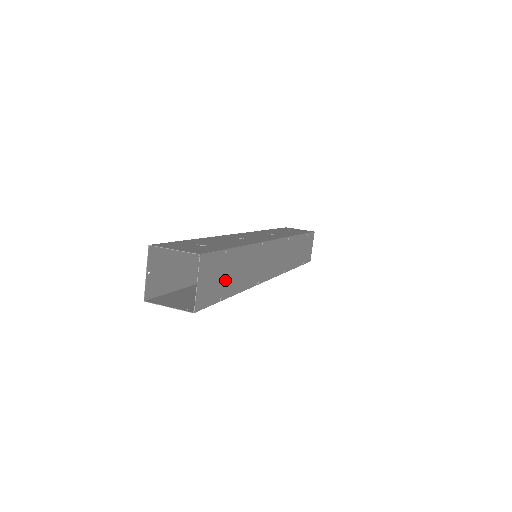
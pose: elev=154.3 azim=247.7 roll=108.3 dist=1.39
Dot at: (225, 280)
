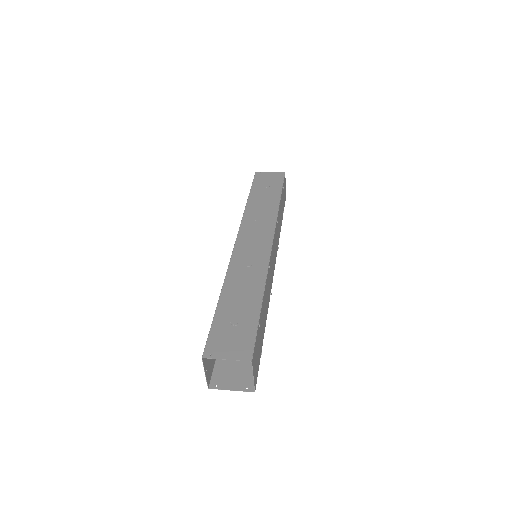
Dot at: (260, 338)
